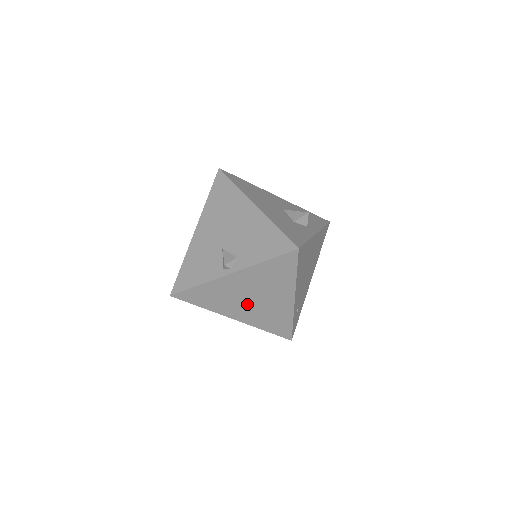
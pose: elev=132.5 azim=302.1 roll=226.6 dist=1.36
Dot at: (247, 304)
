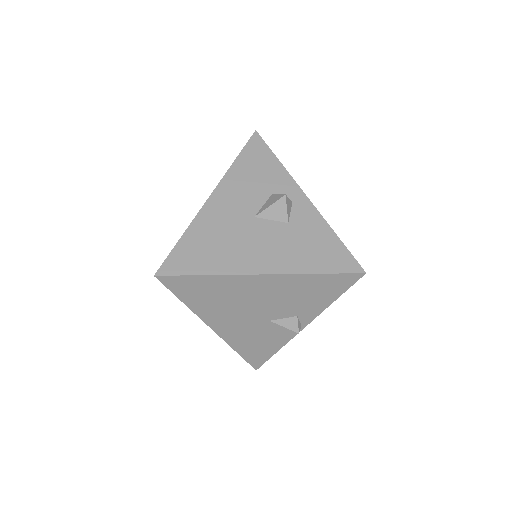
Dot at: occluded
